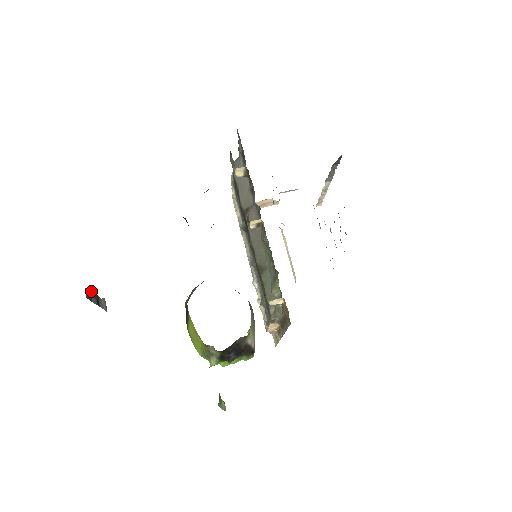
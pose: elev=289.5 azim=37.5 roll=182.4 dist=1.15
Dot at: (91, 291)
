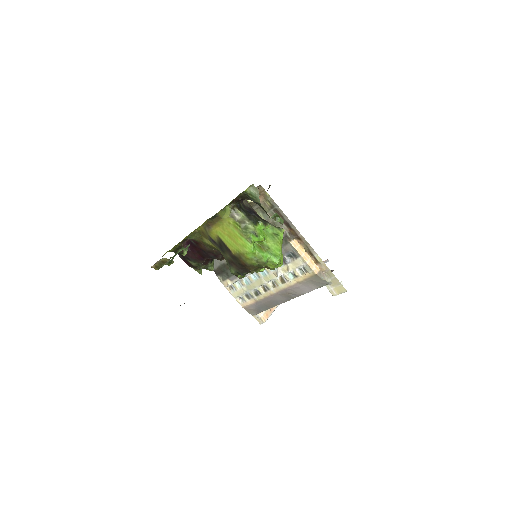
Dot at: occluded
